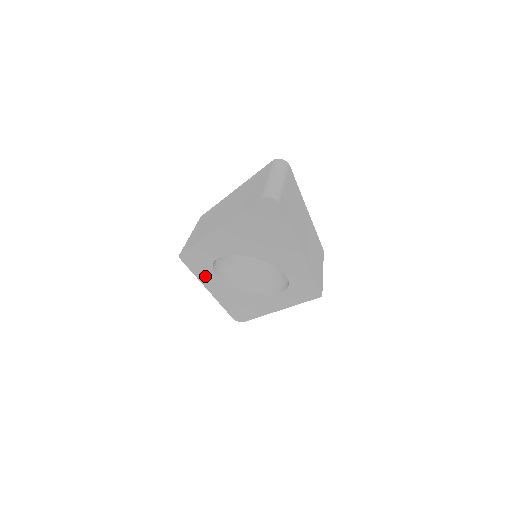
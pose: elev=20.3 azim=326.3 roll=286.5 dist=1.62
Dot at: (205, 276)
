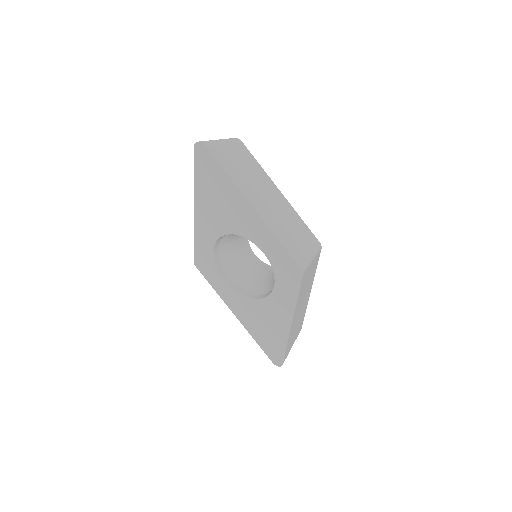
Dot at: (220, 287)
